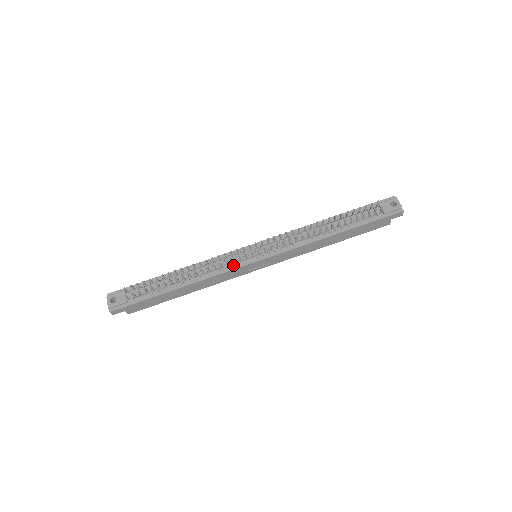
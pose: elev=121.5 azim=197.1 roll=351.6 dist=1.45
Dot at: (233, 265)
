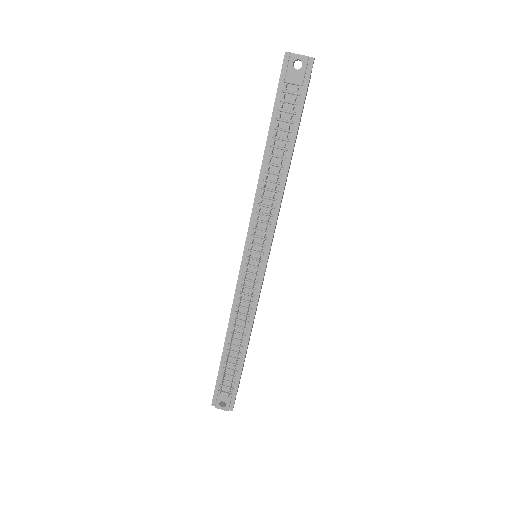
Dot at: (255, 288)
